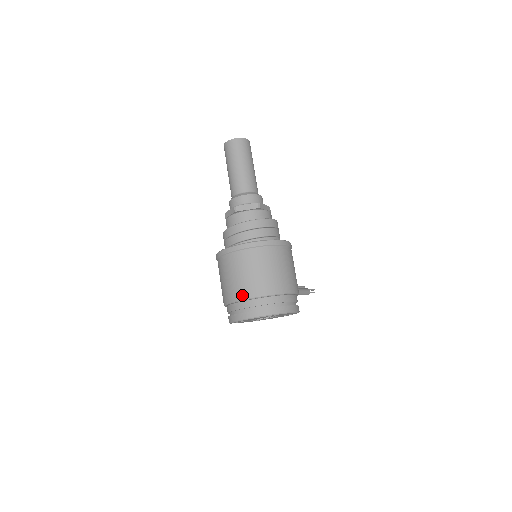
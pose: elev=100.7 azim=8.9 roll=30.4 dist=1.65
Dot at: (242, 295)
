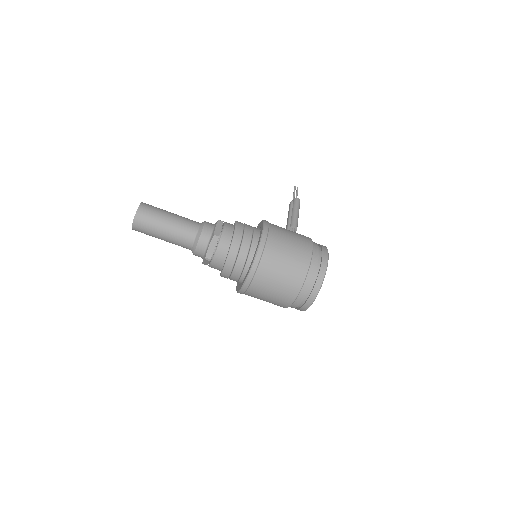
Dot at: (291, 299)
